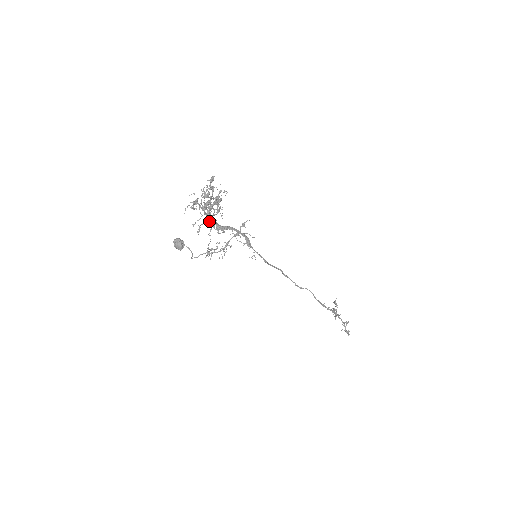
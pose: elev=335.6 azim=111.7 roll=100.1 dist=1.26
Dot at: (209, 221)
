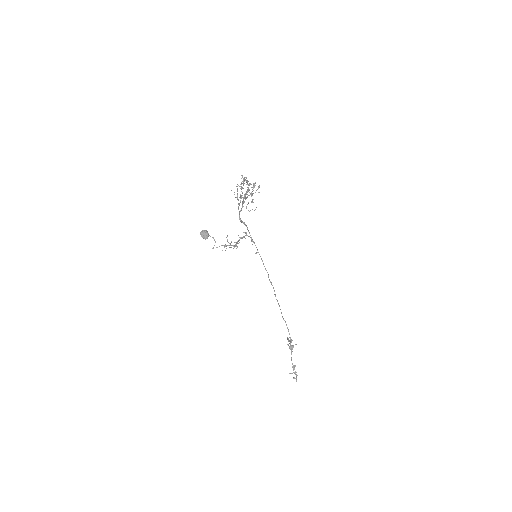
Dot at: (252, 193)
